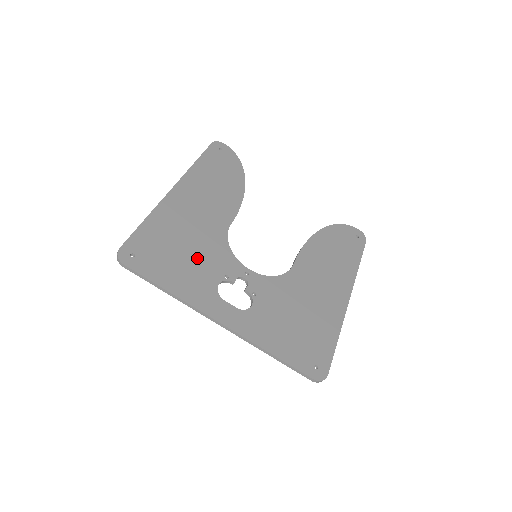
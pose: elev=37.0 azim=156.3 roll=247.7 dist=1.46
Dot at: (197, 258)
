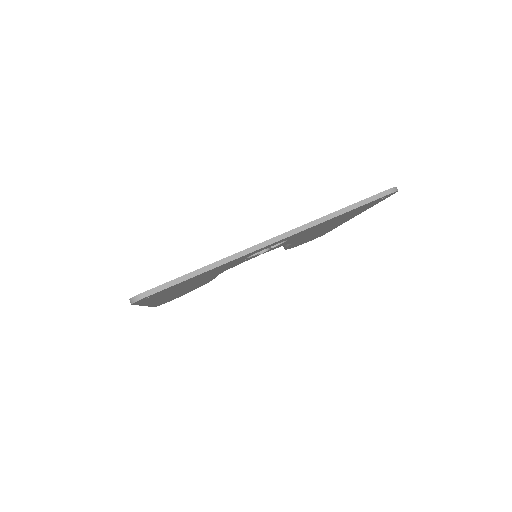
Dot at: occluded
